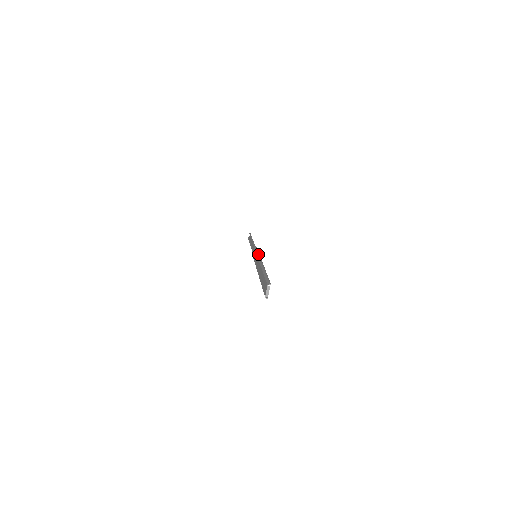
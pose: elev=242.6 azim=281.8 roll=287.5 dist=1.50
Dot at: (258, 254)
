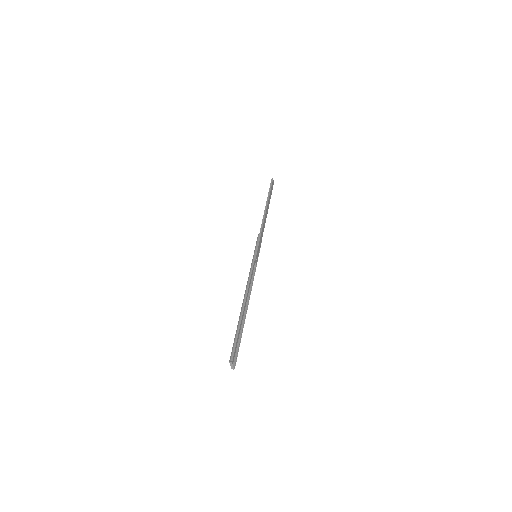
Dot at: (251, 265)
